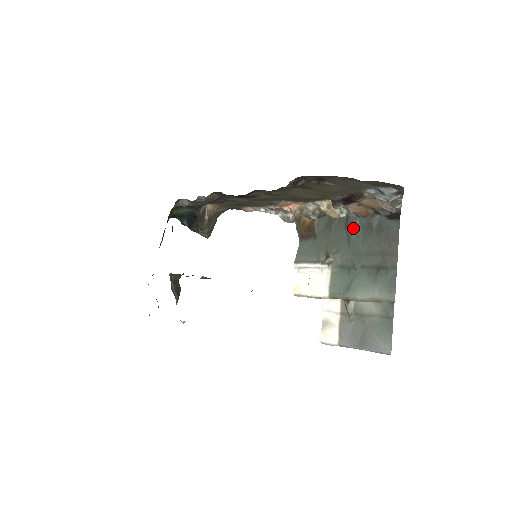
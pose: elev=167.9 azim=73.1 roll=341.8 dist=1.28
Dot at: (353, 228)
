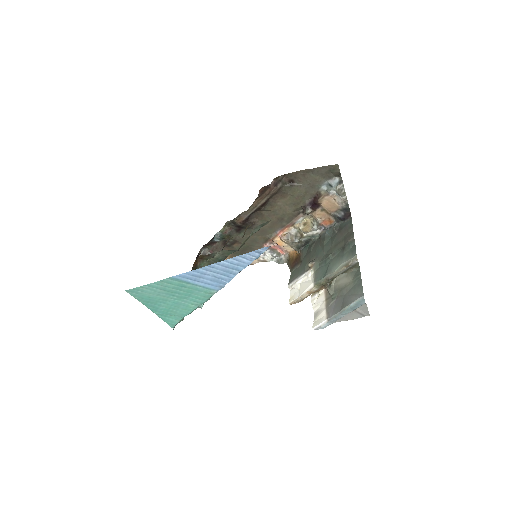
Dot at: (324, 239)
